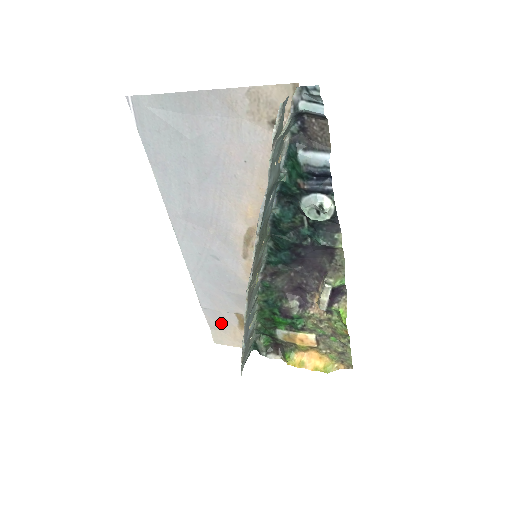
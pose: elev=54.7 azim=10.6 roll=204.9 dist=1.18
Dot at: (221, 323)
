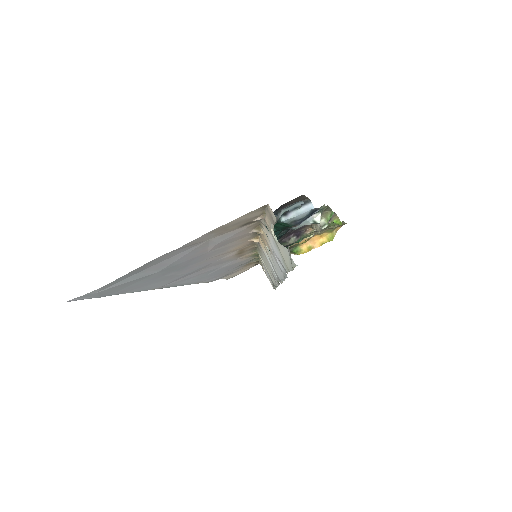
Dot at: (230, 274)
